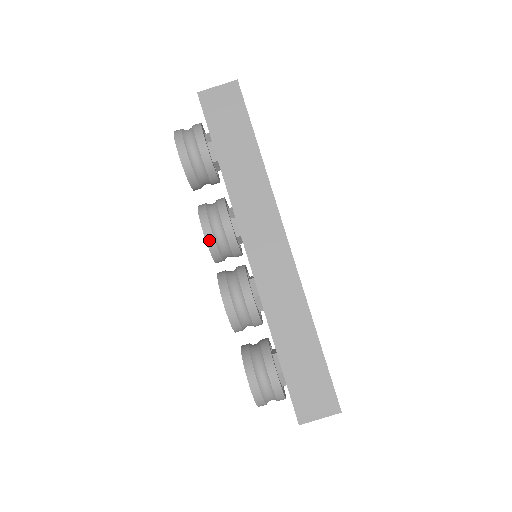
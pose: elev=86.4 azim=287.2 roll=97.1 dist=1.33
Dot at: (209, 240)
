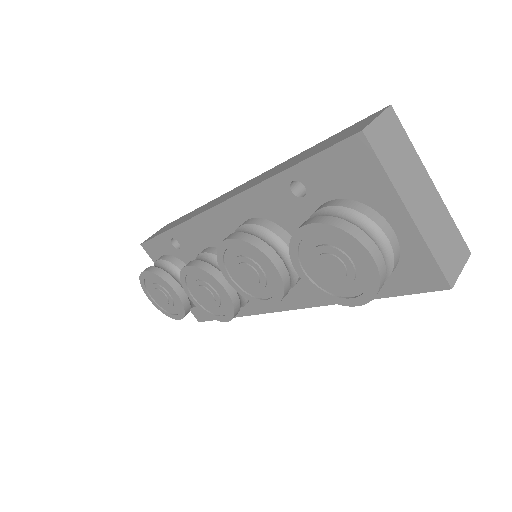
Dot at: (195, 264)
